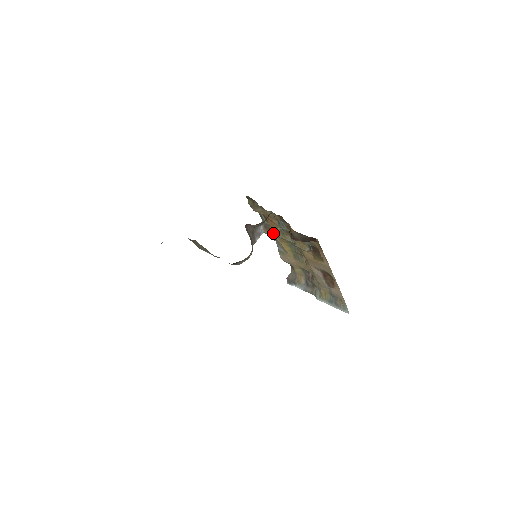
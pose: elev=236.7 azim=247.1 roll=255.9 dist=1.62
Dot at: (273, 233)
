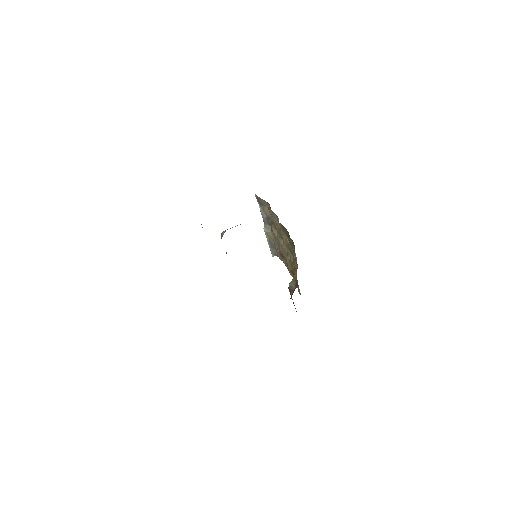
Dot at: (283, 234)
